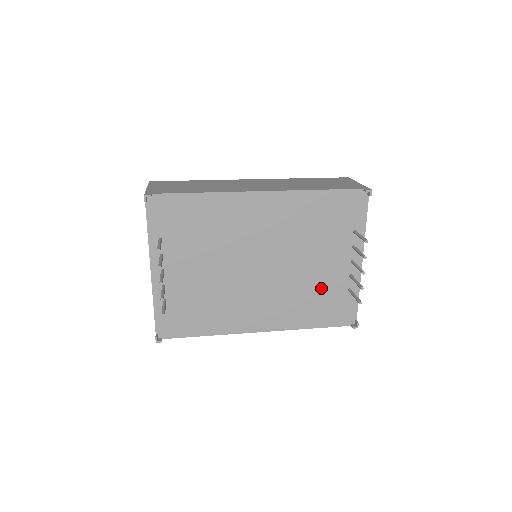
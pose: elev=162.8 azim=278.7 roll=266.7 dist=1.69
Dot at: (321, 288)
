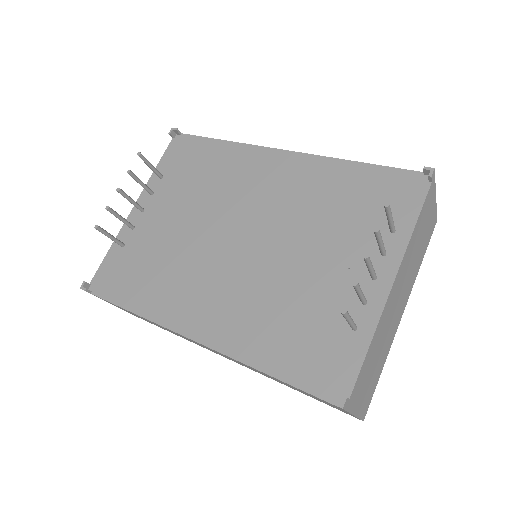
Dot at: (308, 305)
